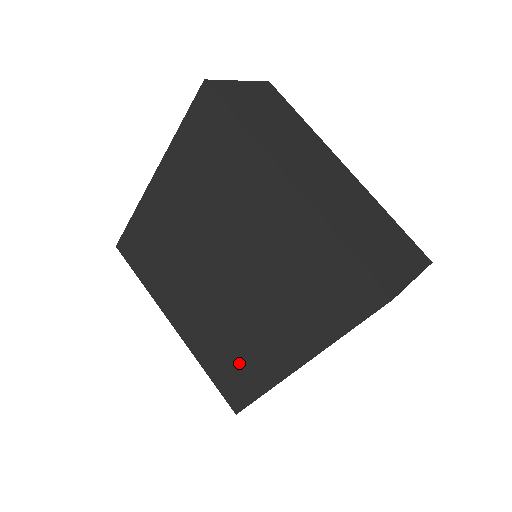
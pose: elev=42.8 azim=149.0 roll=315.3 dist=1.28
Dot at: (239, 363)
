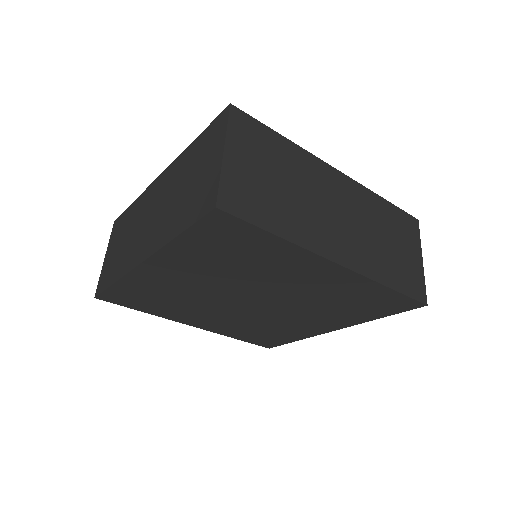
Dot at: (272, 334)
